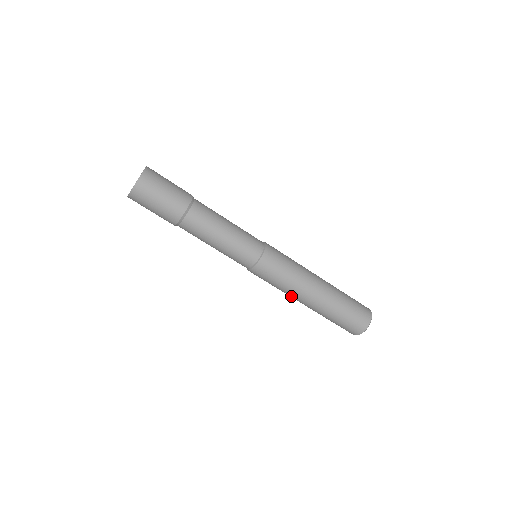
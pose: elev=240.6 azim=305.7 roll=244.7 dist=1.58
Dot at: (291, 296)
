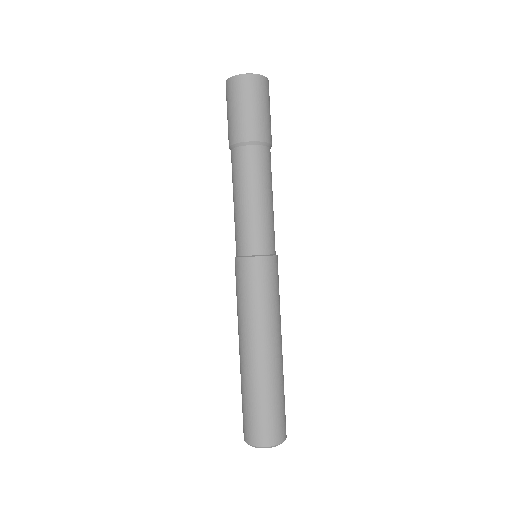
Dot at: (239, 326)
